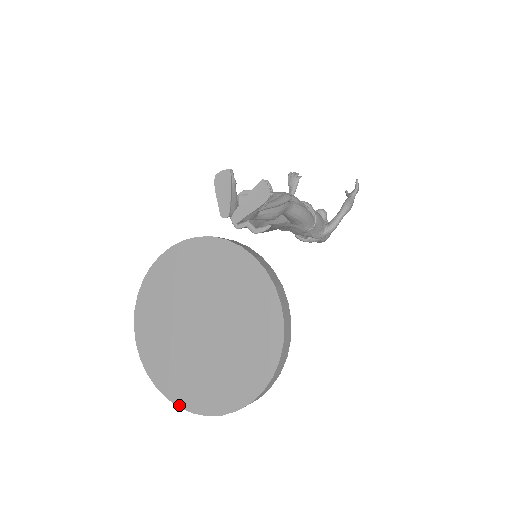
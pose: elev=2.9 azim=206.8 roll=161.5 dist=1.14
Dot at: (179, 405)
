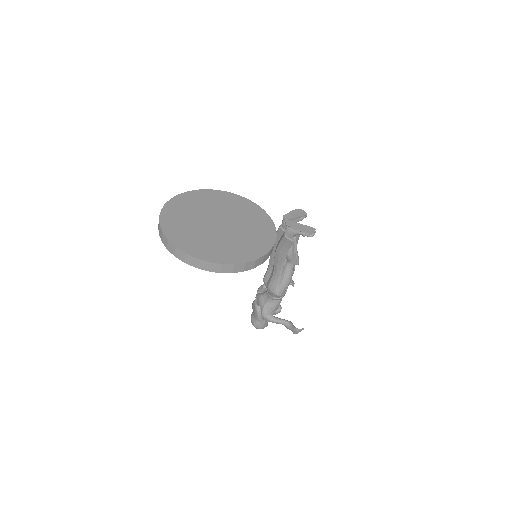
Dot at: (161, 224)
